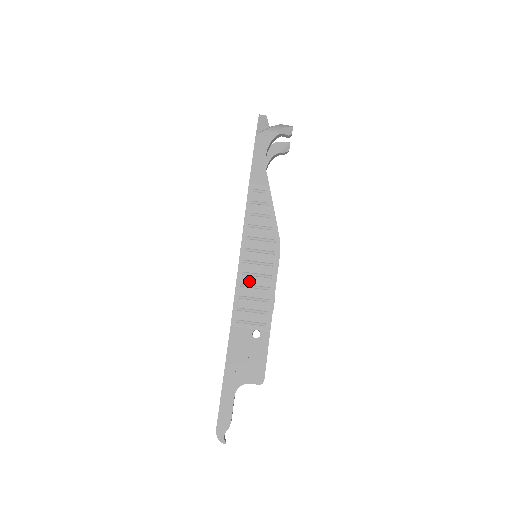
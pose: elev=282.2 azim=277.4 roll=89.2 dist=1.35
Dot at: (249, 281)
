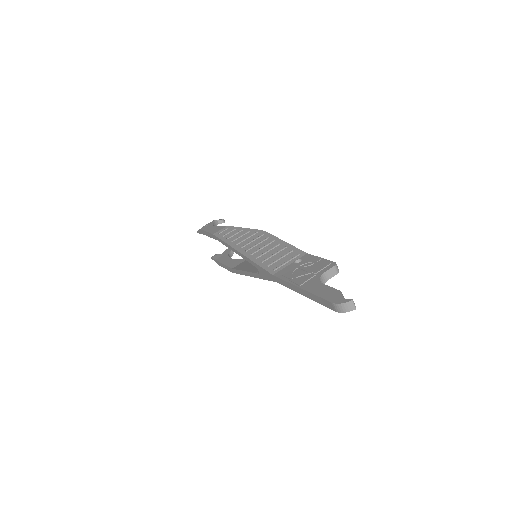
Dot at: (260, 253)
